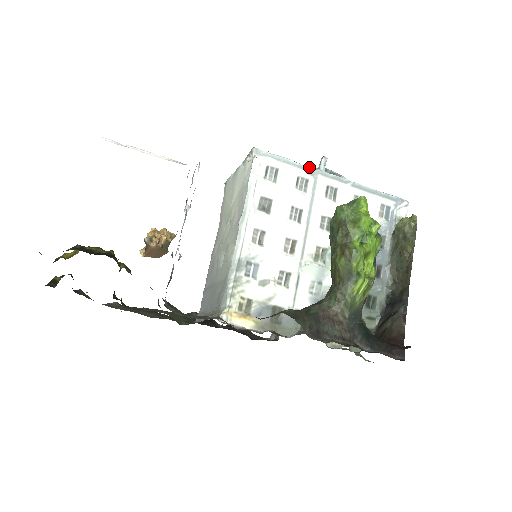
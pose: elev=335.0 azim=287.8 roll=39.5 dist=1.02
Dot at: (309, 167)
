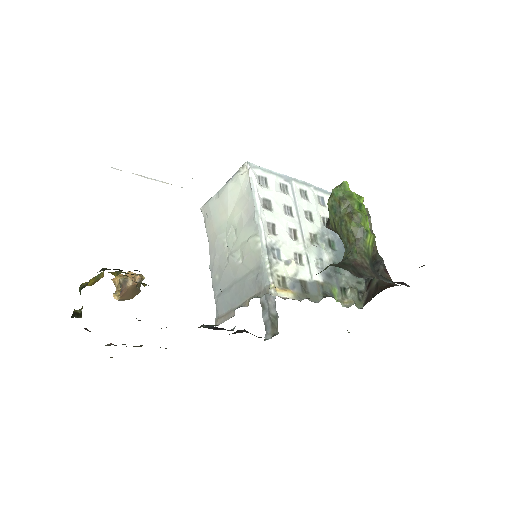
Dot at: (285, 176)
